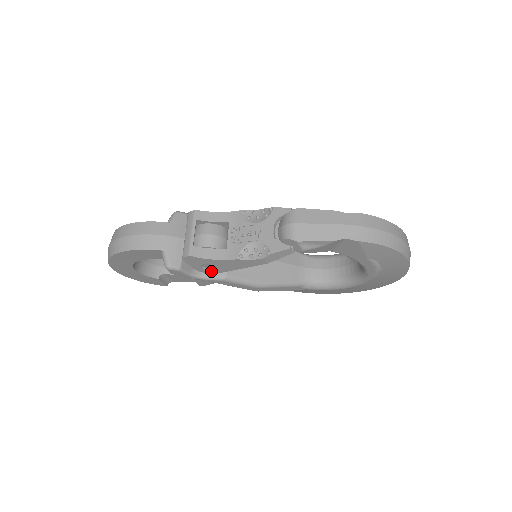
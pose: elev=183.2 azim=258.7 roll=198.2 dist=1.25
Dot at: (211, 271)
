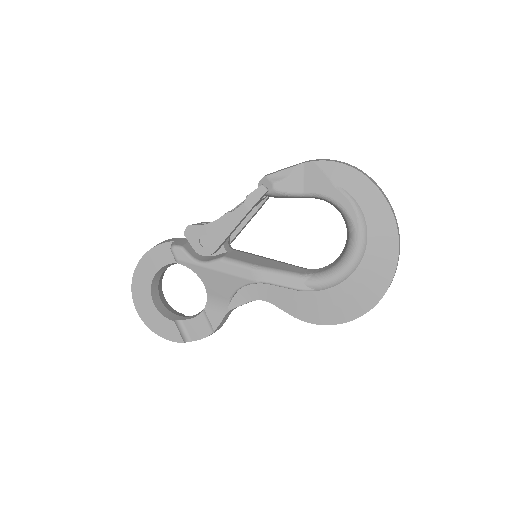
Dot at: (209, 250)
